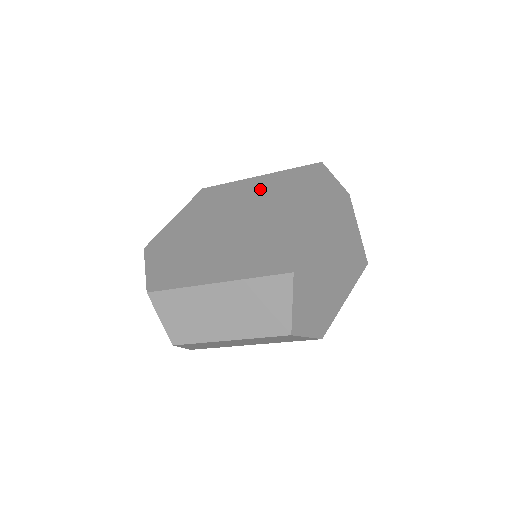
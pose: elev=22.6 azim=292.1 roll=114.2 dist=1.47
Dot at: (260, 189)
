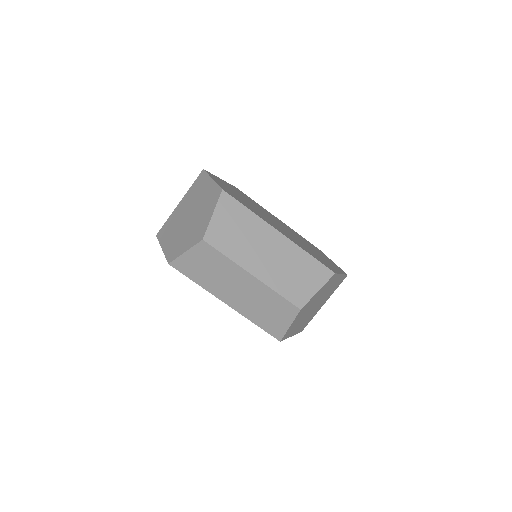
Dot at: (285, 225)
